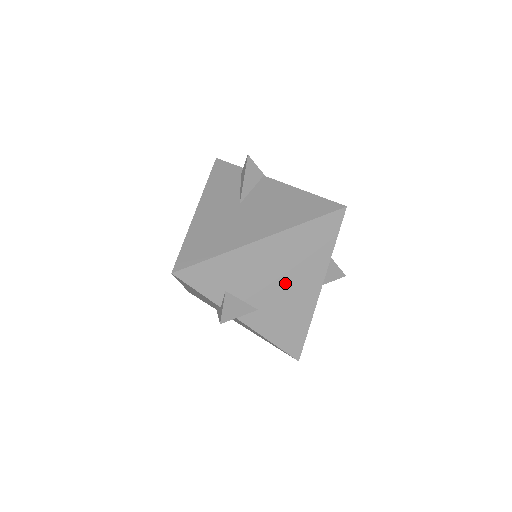
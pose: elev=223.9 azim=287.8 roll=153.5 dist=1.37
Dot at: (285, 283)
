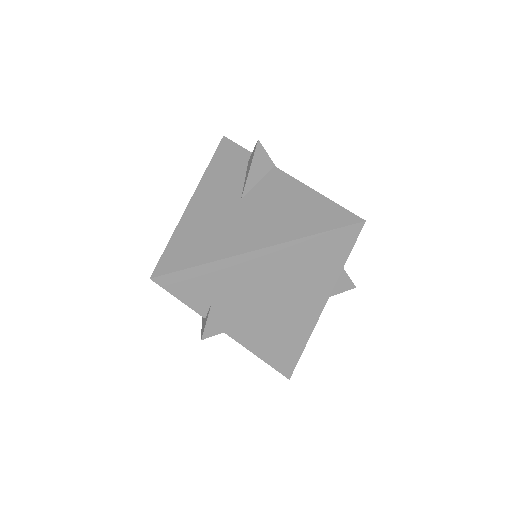
Dot at: (282, 299)
